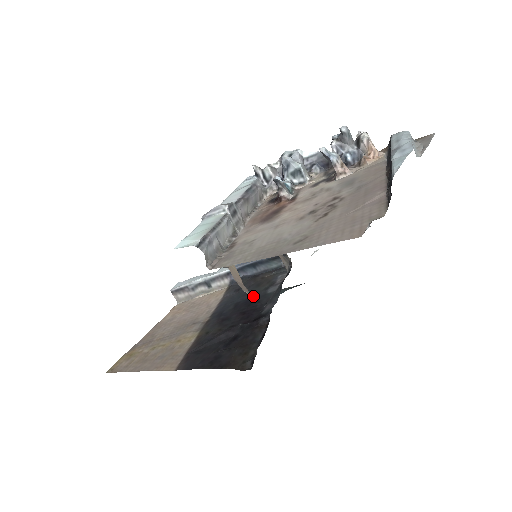
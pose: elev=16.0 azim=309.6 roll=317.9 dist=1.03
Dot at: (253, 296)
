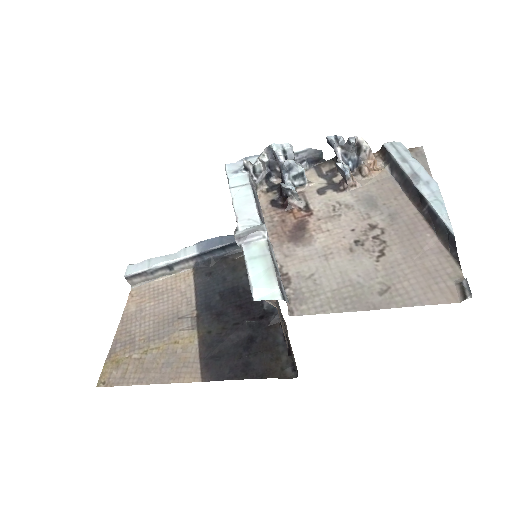
Dot at: (236, 284)
